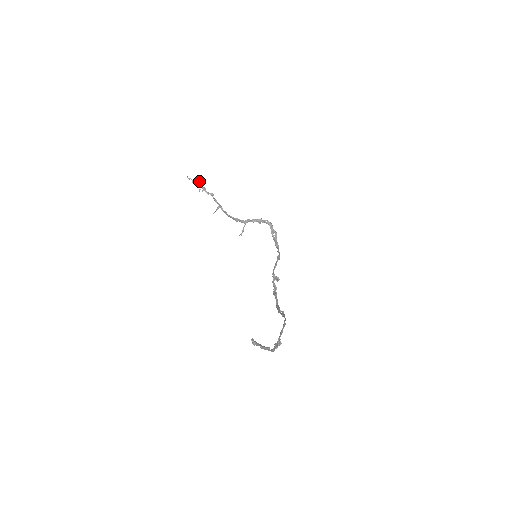
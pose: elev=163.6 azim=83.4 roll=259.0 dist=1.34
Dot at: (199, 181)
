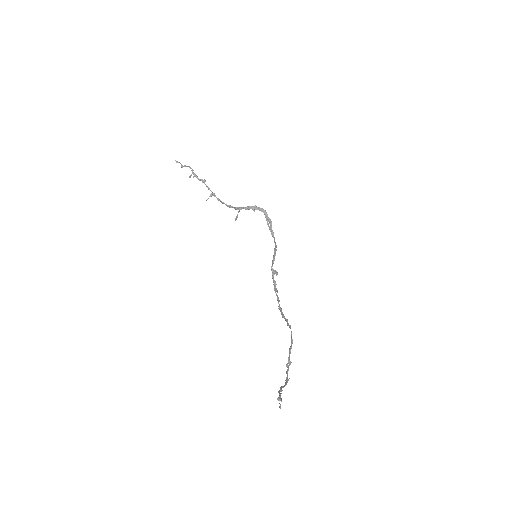
Dot at: (189, 166)
